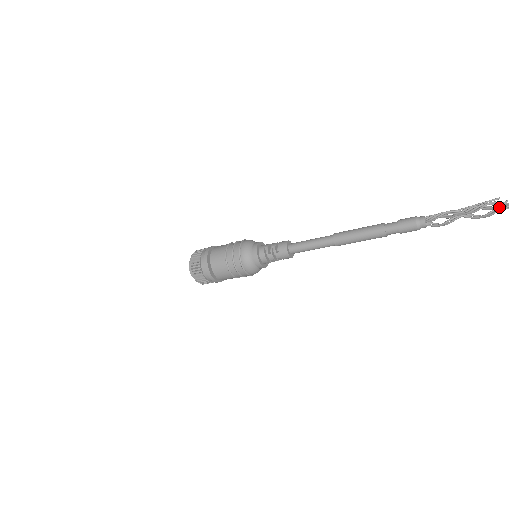
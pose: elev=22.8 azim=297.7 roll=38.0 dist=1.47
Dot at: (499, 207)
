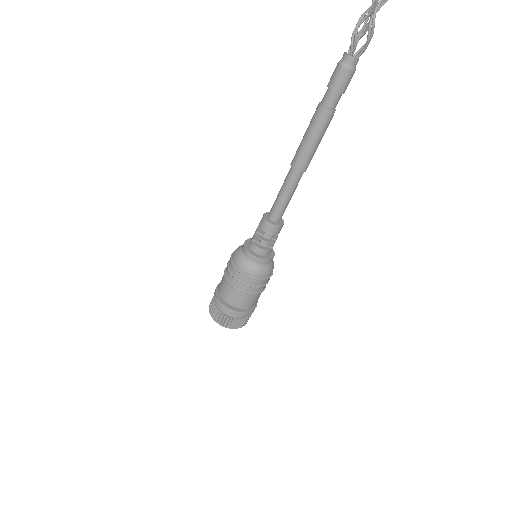
Dot at: out of frame
